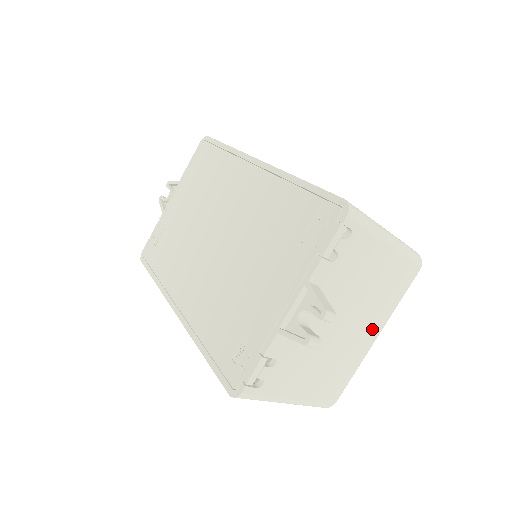
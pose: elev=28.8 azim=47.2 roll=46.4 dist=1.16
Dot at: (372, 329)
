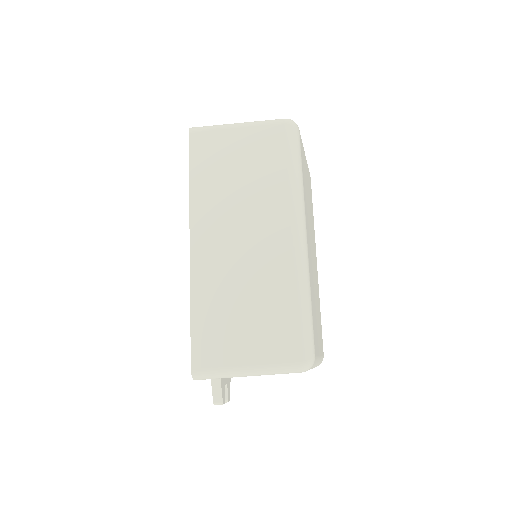
Dot at: occluded
